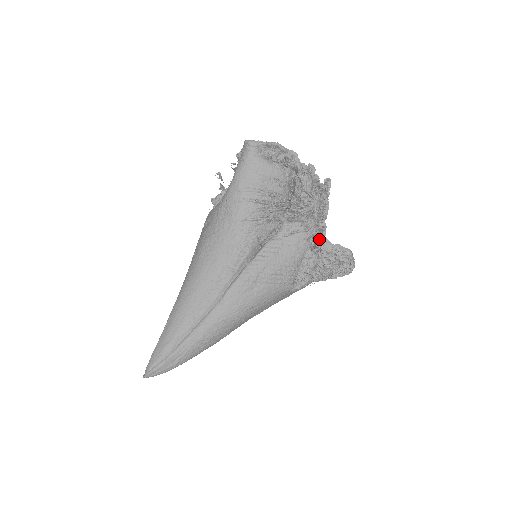
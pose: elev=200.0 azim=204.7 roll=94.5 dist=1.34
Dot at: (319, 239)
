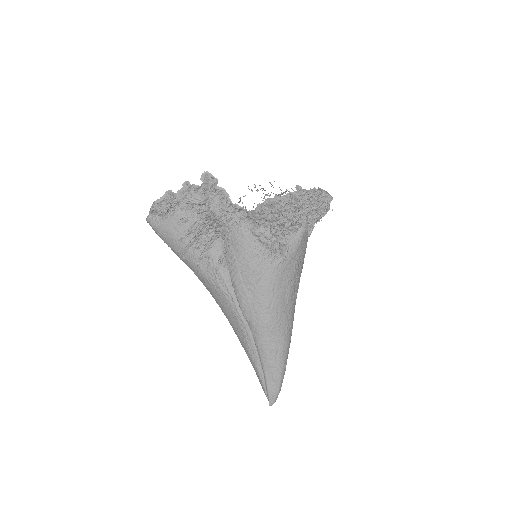
Dot at: (248, 216)
